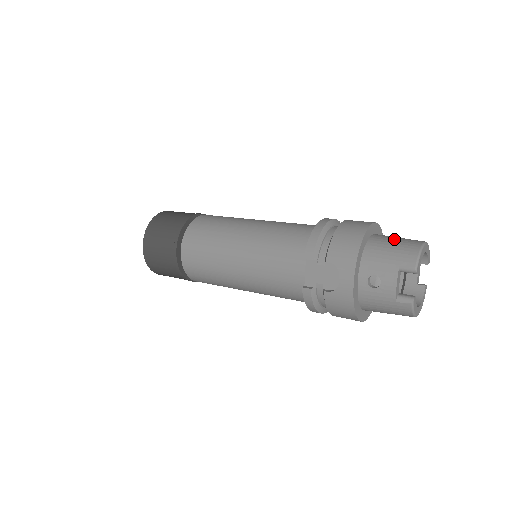
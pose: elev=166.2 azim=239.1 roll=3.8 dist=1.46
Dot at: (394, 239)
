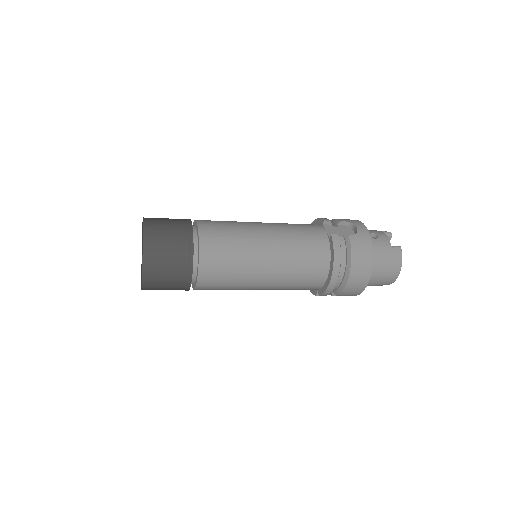
Dot at: occluded
